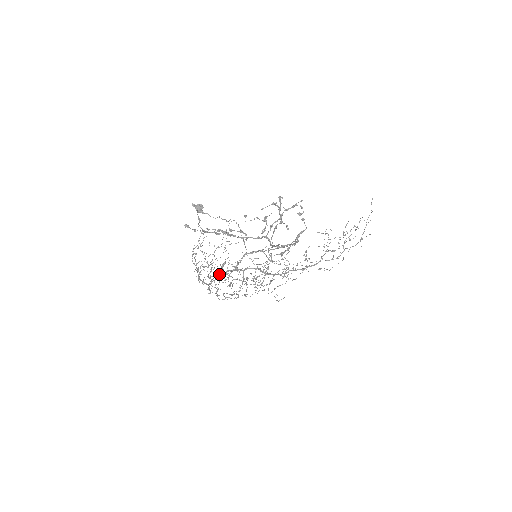
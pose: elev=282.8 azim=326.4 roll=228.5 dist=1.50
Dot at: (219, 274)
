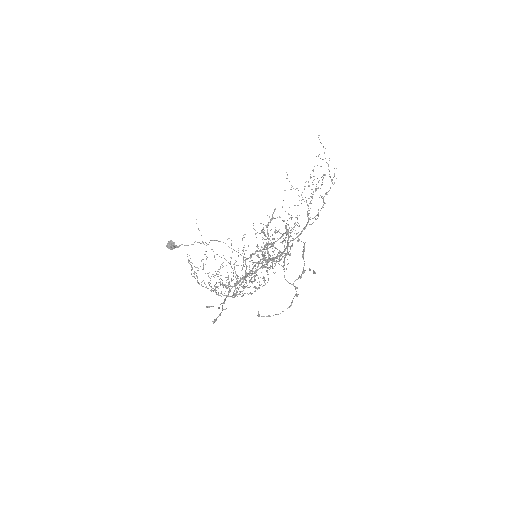
Dot at: occluded
